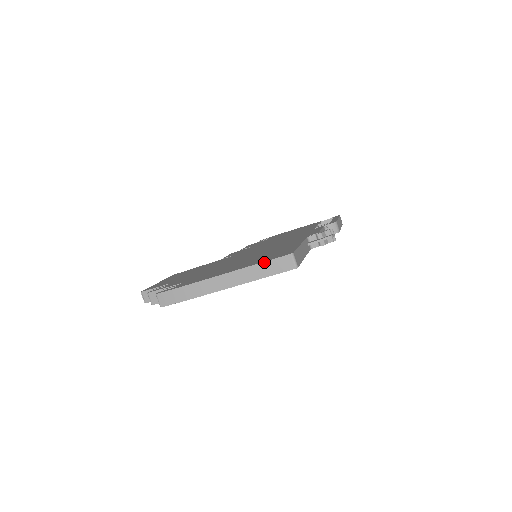
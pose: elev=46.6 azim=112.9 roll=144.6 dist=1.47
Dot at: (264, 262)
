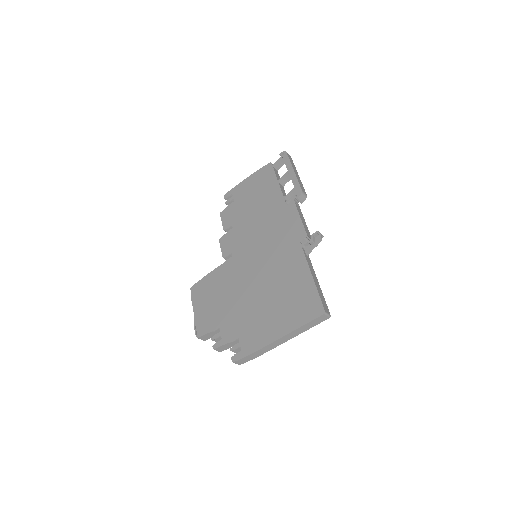
Dot at: (306, 324)
